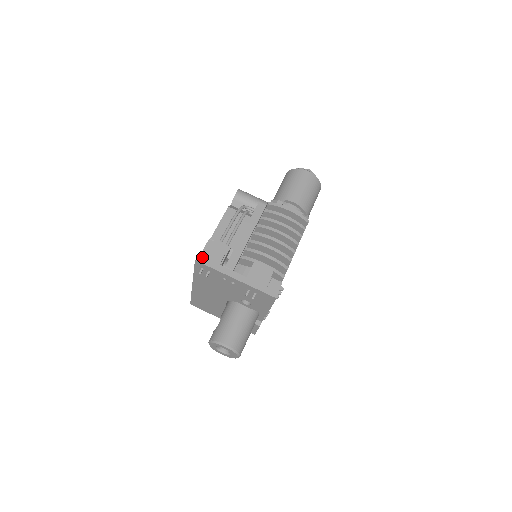
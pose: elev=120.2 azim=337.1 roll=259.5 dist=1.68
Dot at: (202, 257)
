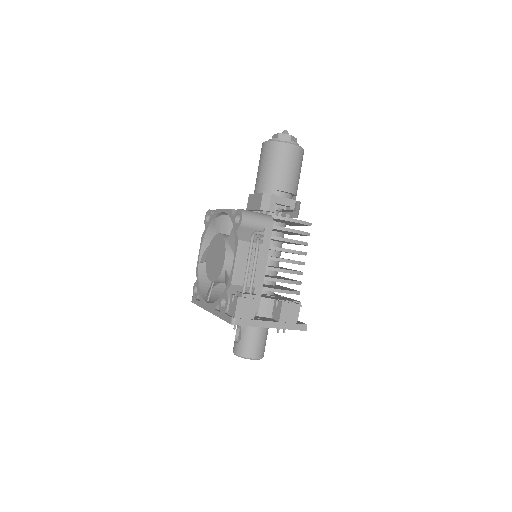
Dot at: (237, 319)
